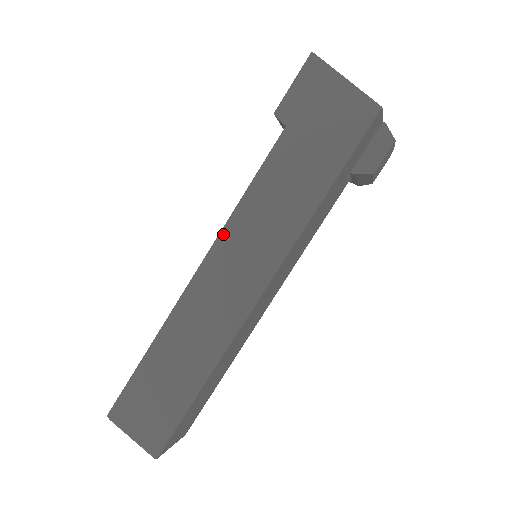
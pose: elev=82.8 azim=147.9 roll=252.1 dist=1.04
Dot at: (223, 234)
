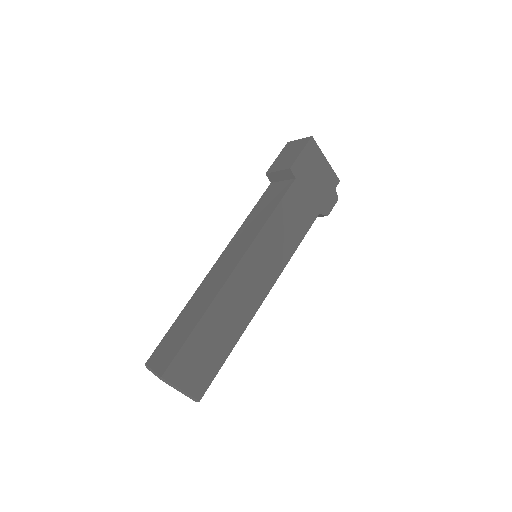
Dot at: (255, 242)
